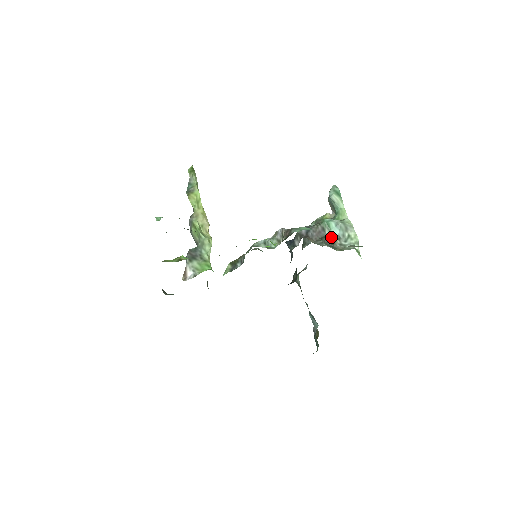
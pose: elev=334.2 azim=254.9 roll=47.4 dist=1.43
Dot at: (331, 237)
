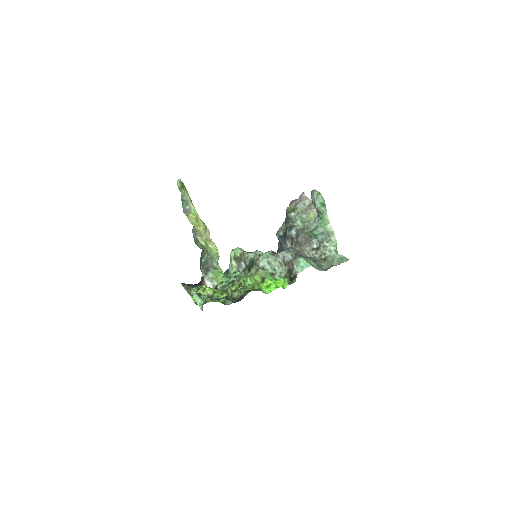
Dot at: (317, 243)
